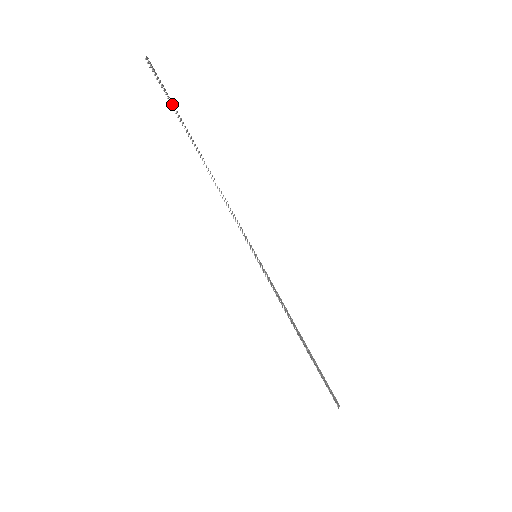
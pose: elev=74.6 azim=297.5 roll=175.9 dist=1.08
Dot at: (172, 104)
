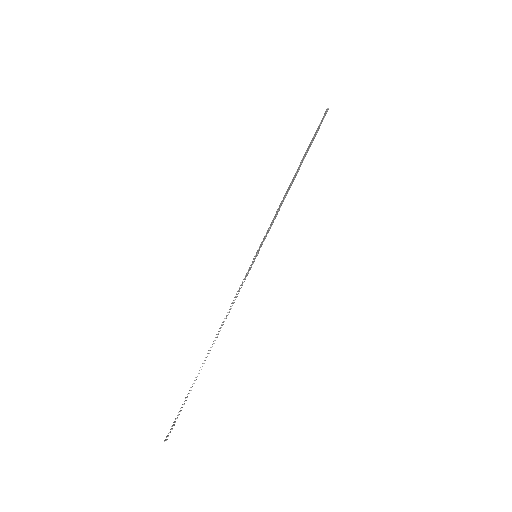
Dot at: (315, 136)
